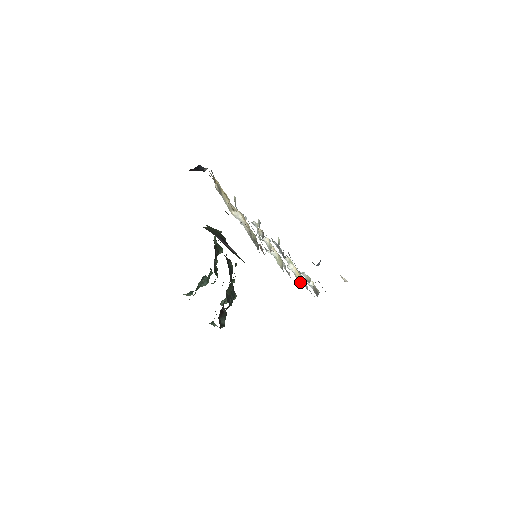
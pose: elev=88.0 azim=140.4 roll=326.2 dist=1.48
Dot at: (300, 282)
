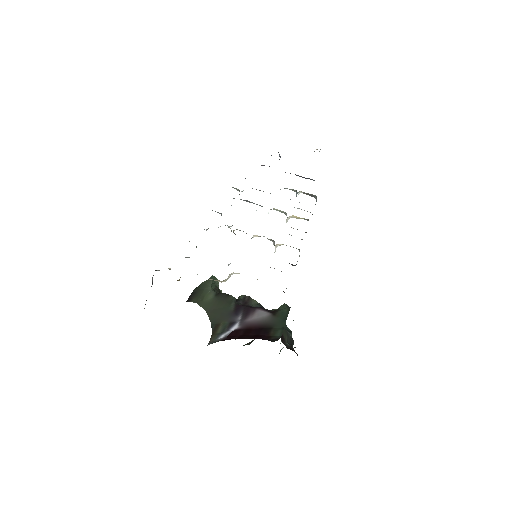
Dot at: (304, 219)
